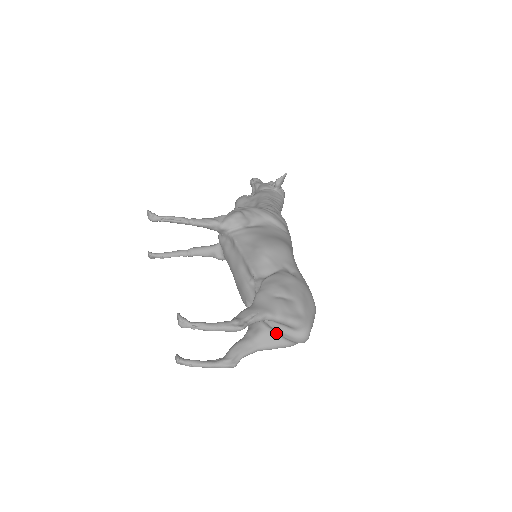
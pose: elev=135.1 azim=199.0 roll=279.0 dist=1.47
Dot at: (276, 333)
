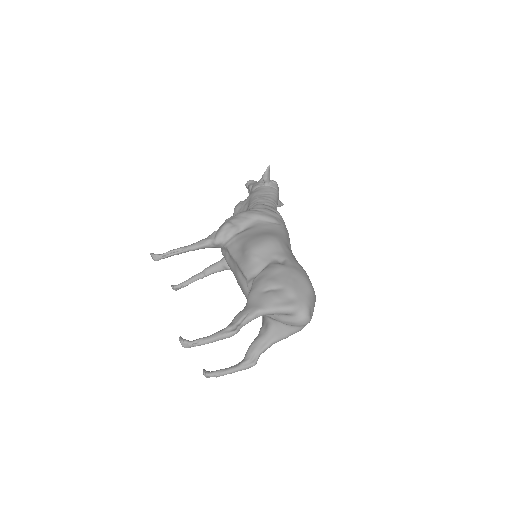
Dot at: (282, 323)
